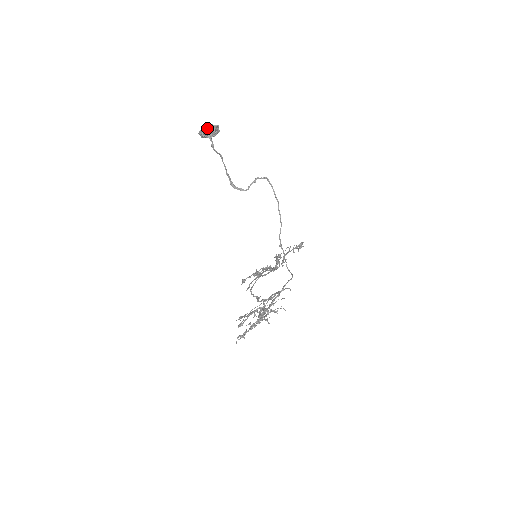
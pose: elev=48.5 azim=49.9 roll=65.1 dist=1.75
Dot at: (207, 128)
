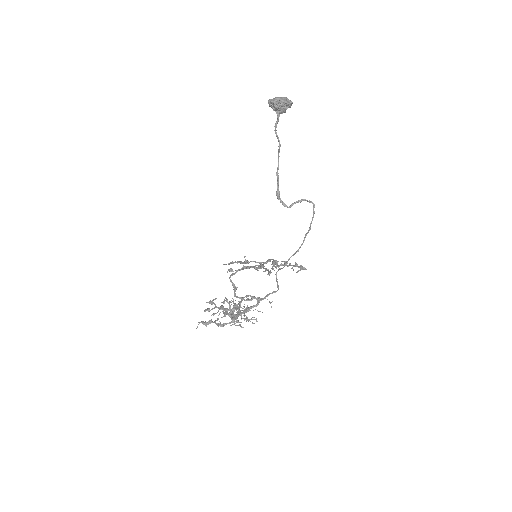
Dot at: (282, 103)
